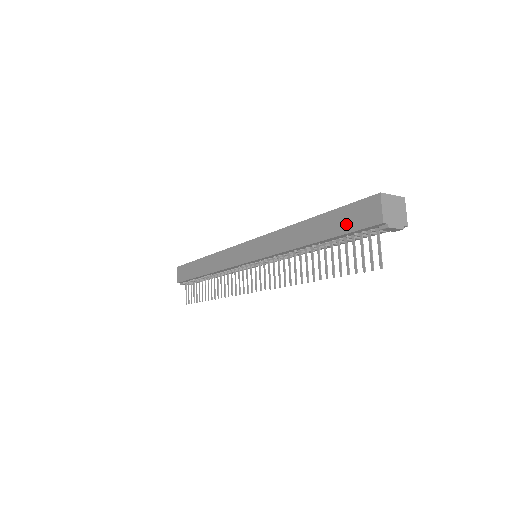
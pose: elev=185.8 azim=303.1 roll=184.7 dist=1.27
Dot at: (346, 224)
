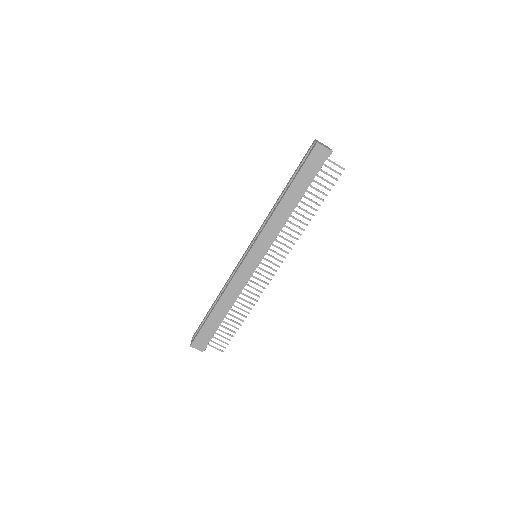
Dot at: (312, 172)
